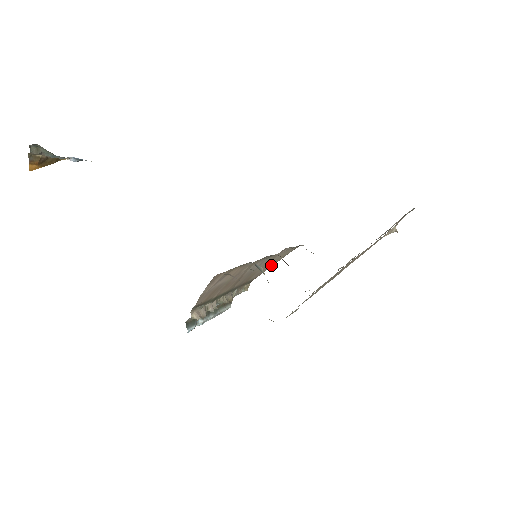
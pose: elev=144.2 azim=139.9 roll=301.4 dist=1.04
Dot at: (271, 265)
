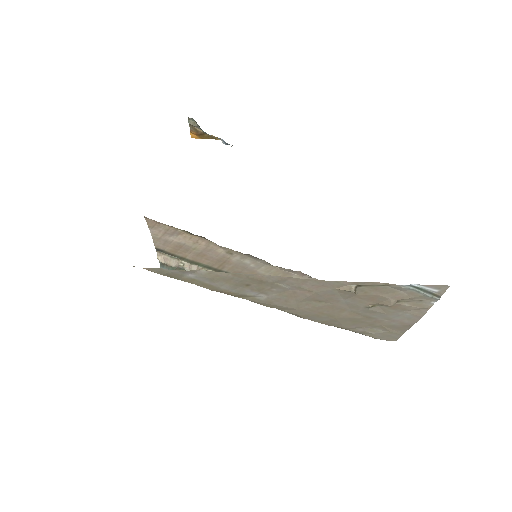
Dot at: occluded
